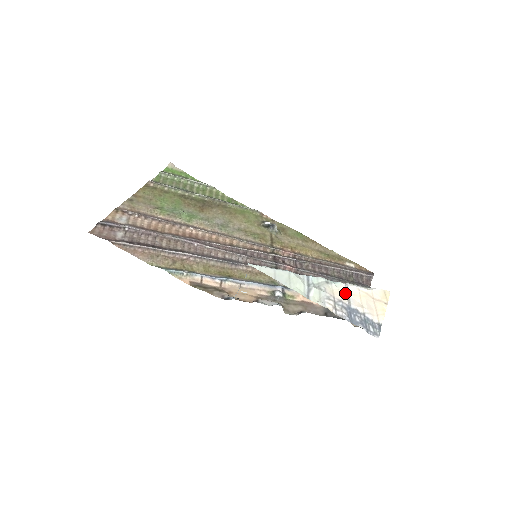
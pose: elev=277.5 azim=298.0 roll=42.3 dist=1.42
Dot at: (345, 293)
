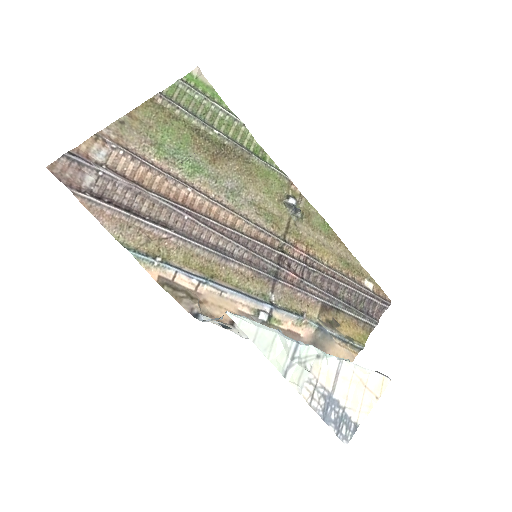
Dot at: (334, 374)
